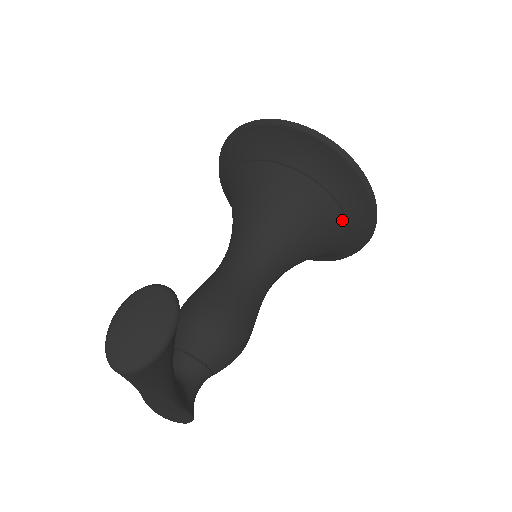
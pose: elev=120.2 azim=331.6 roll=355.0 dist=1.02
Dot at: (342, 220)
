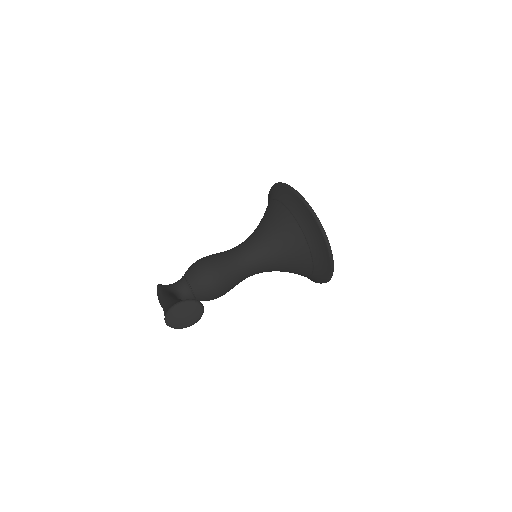
Dot at: (310, 272)
